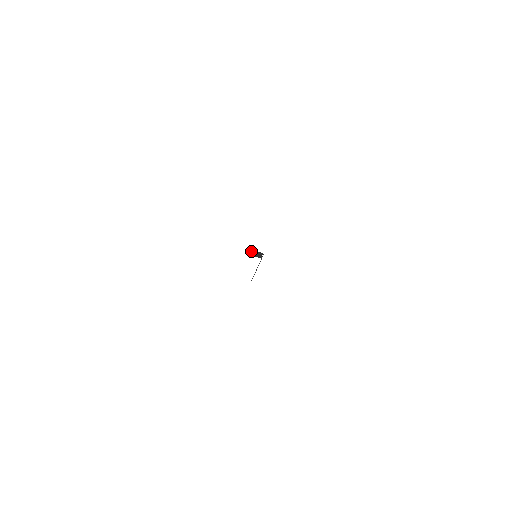
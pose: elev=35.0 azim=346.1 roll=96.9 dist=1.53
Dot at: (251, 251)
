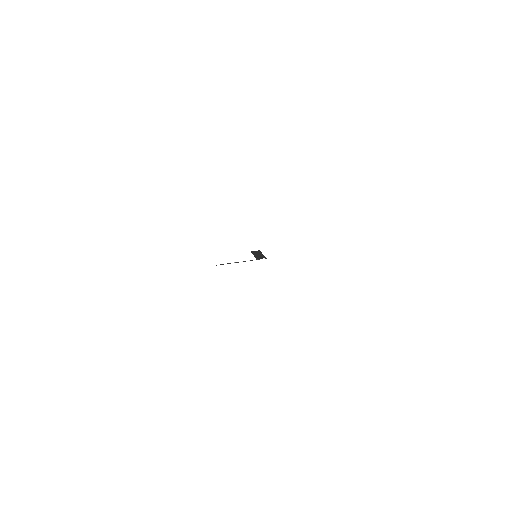
Dot at: (259, 251)
